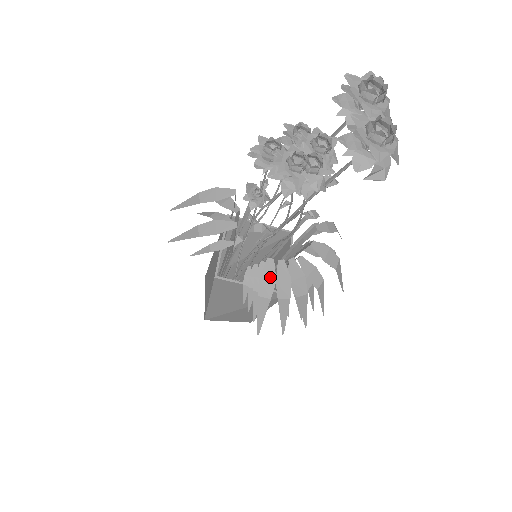
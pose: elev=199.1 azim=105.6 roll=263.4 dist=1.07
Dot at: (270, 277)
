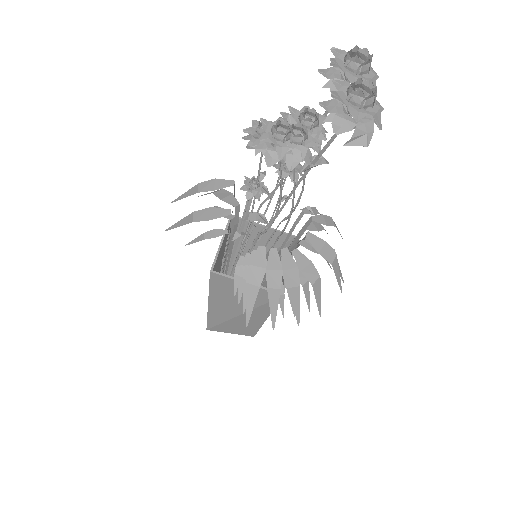
Dot at: (260, 264)
